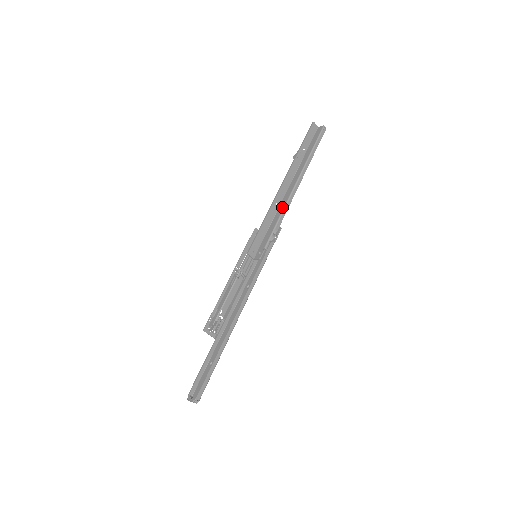
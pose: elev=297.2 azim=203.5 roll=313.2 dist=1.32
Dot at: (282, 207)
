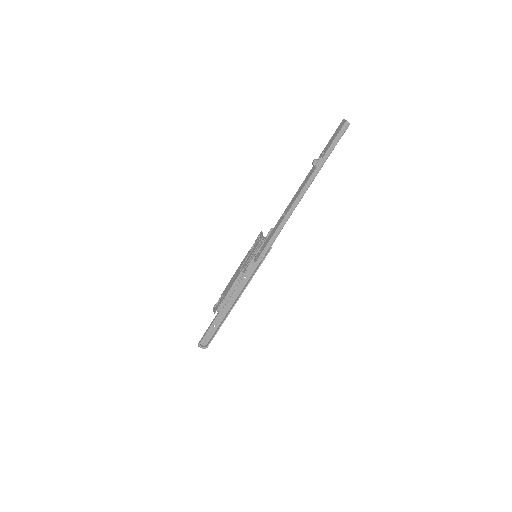
Dot at: (287, 217)
